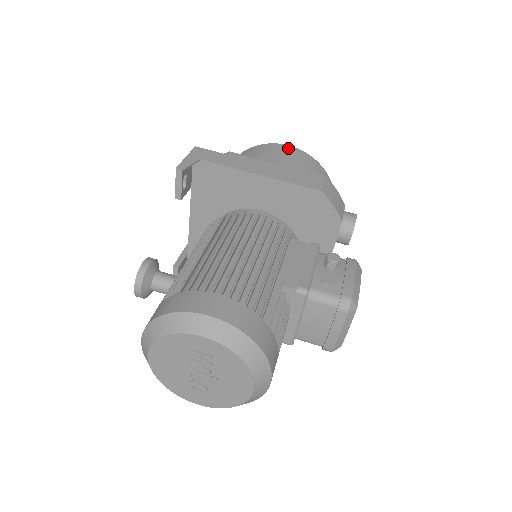
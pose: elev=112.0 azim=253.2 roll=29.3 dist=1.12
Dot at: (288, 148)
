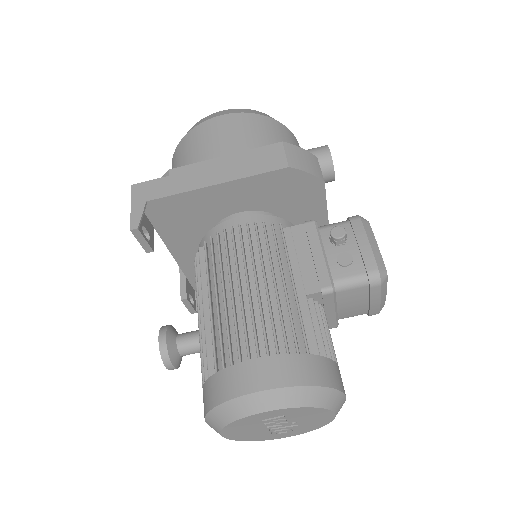
Dot at: (223, 120)
